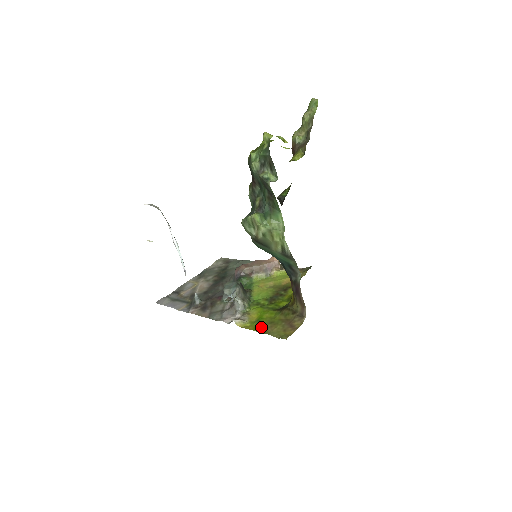
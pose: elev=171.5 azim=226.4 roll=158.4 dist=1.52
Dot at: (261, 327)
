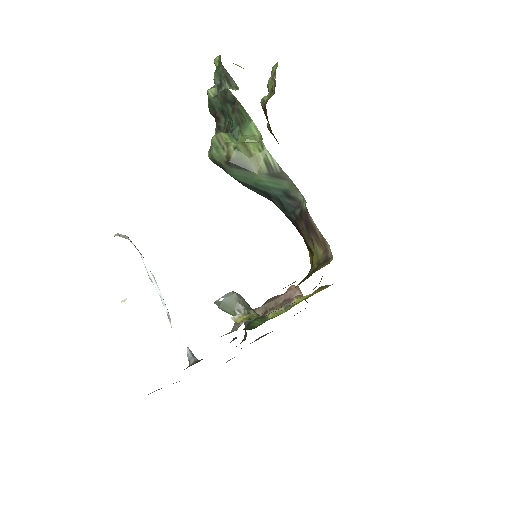
Dot at: occluded
